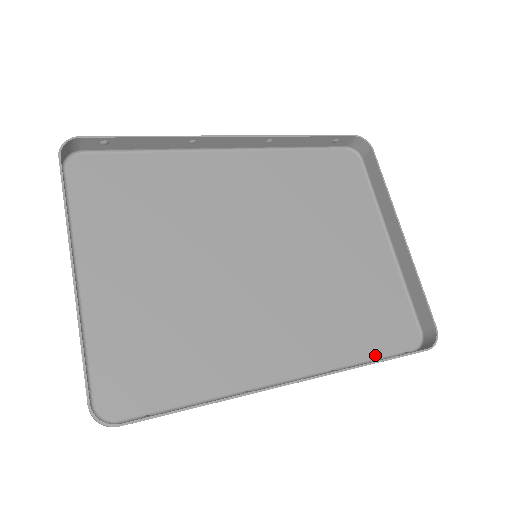
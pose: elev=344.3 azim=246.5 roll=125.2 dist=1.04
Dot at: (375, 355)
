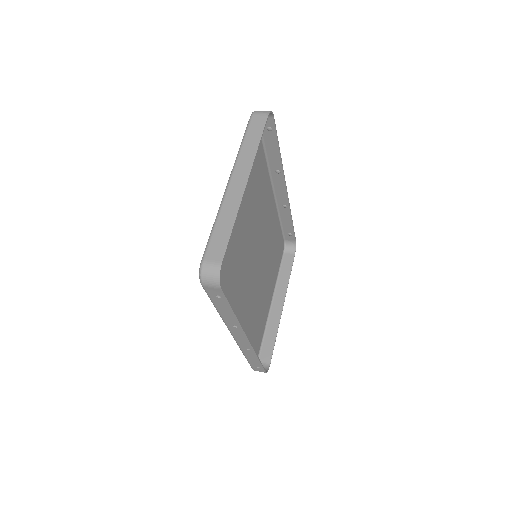
Dot at: occluded
